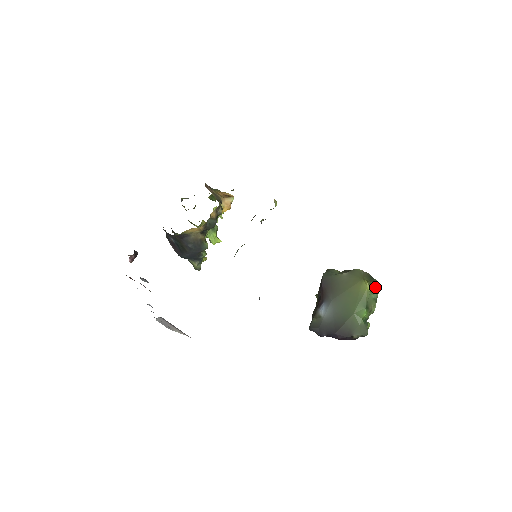
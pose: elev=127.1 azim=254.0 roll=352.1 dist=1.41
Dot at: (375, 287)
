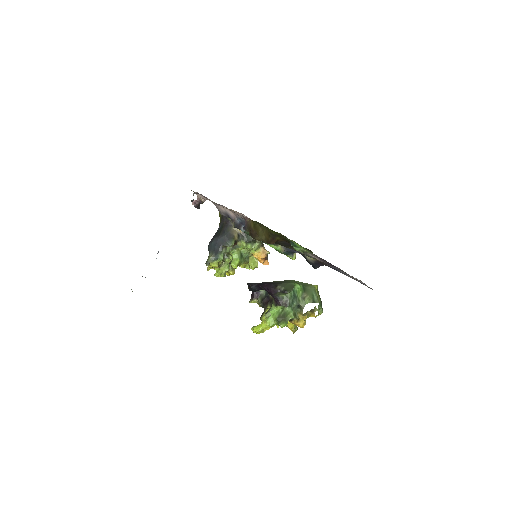
Dot at: (320, 299)
